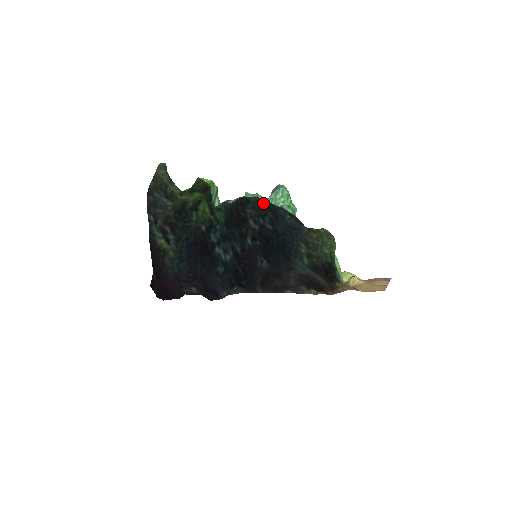
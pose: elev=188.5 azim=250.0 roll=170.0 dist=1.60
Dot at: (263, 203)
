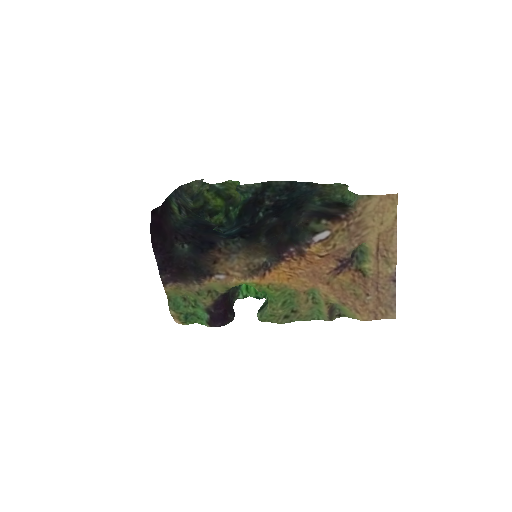
Dot at: (282, 187)
